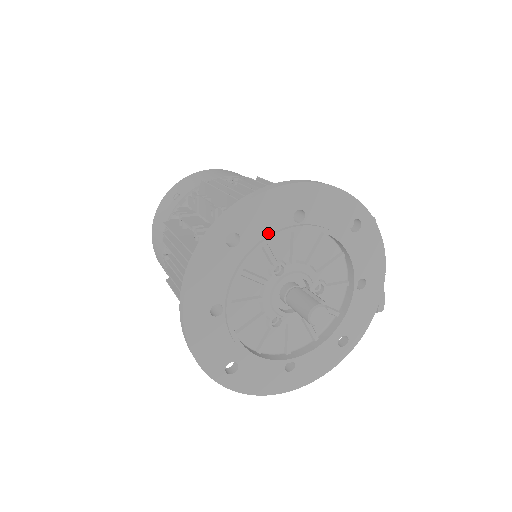
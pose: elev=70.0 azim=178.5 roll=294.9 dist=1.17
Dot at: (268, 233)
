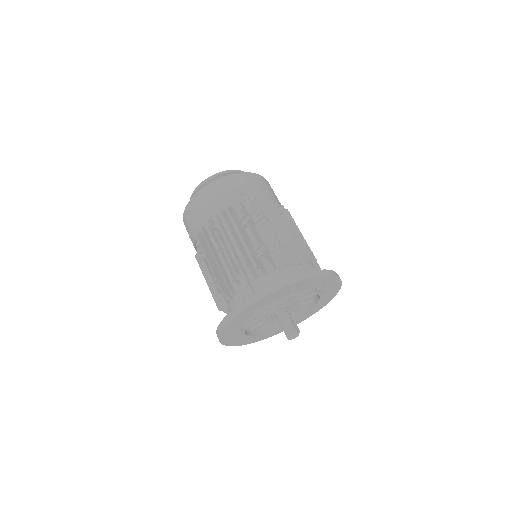
Dot at: (305, 290)
